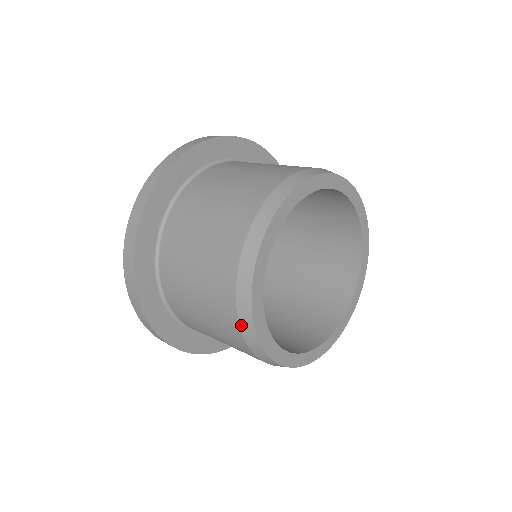
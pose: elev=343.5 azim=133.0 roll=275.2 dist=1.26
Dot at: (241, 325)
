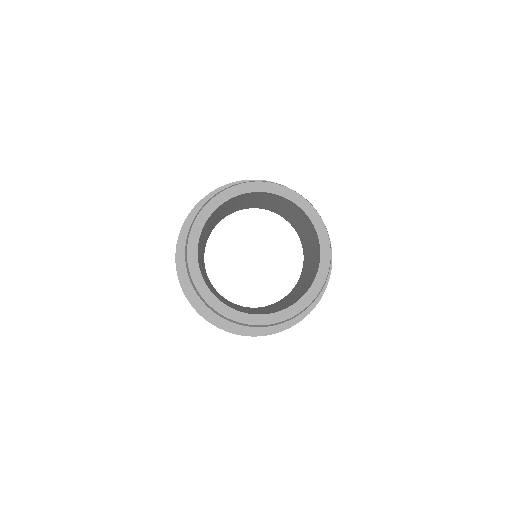
Dot at: occluded
